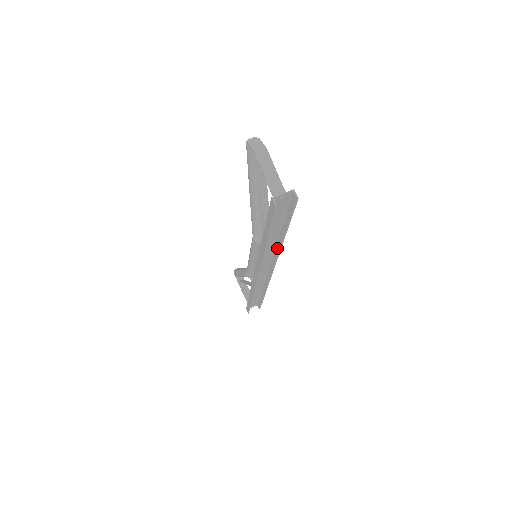
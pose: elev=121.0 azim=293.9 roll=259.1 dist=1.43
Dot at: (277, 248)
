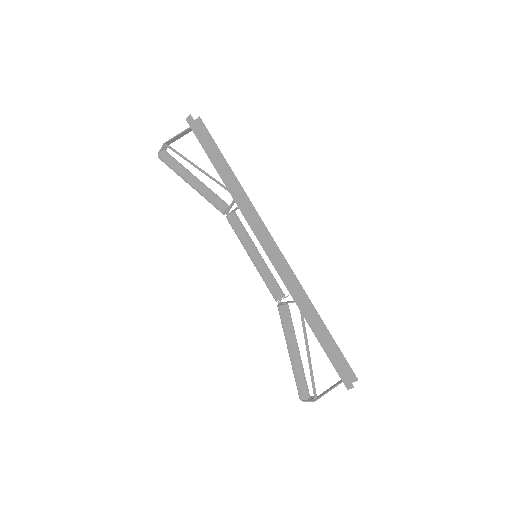
Dot at: (245, 199)
